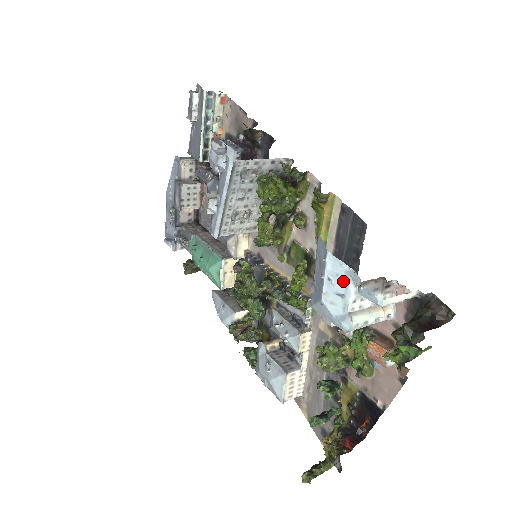
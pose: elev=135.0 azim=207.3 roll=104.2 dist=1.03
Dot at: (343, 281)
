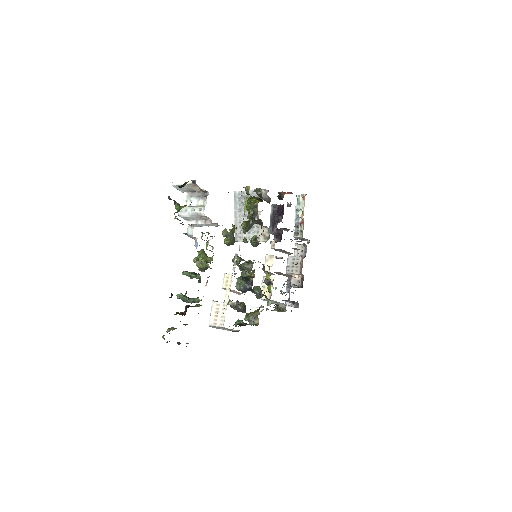
Dot at: occluded
